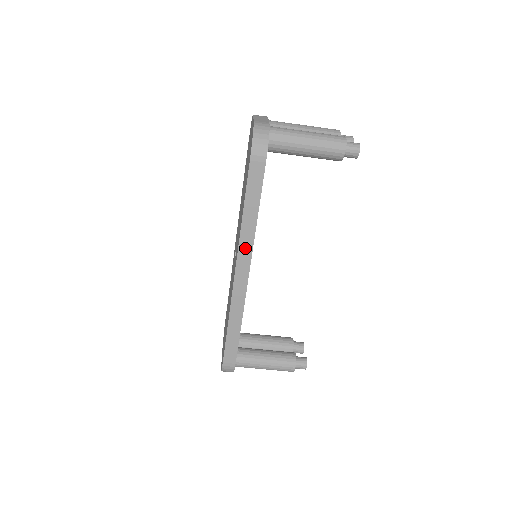
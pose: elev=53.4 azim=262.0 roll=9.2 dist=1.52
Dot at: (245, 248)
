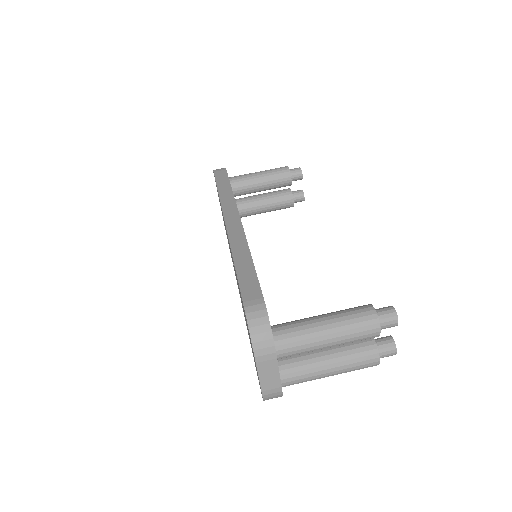
Dot at: (228, 205)
